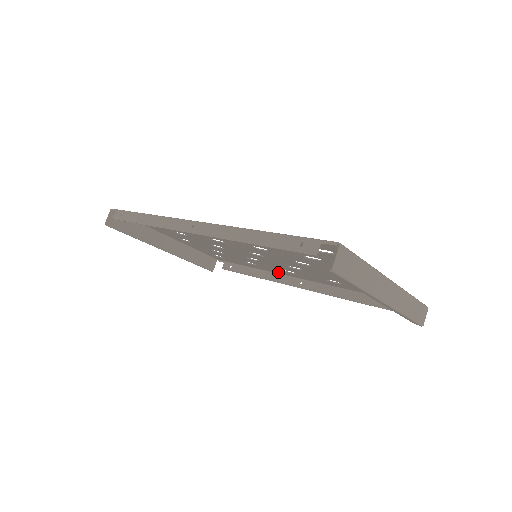
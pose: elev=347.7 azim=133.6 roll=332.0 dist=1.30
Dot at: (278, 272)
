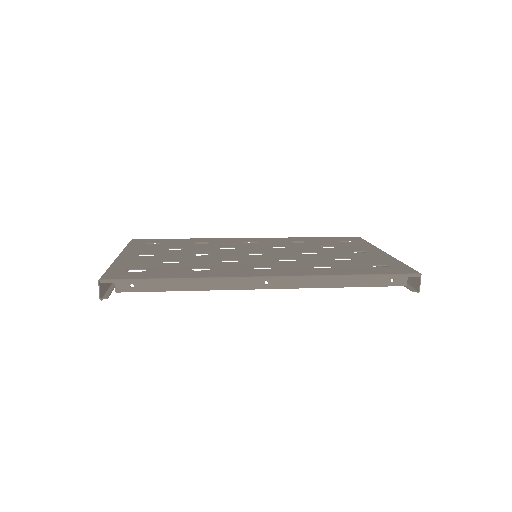
Dot at: (225, 240)
